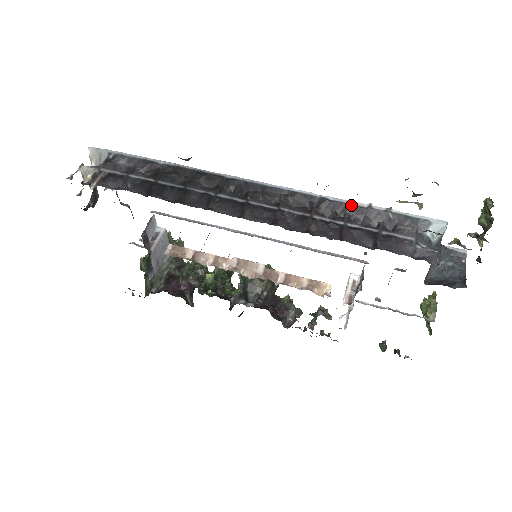
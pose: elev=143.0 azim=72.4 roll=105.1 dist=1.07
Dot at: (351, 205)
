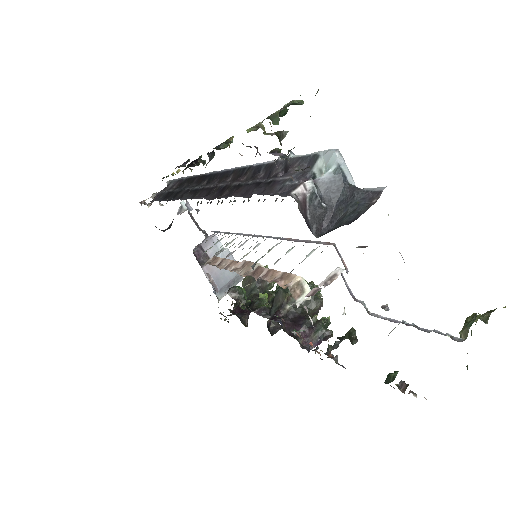
Dot at: (265, 164)
